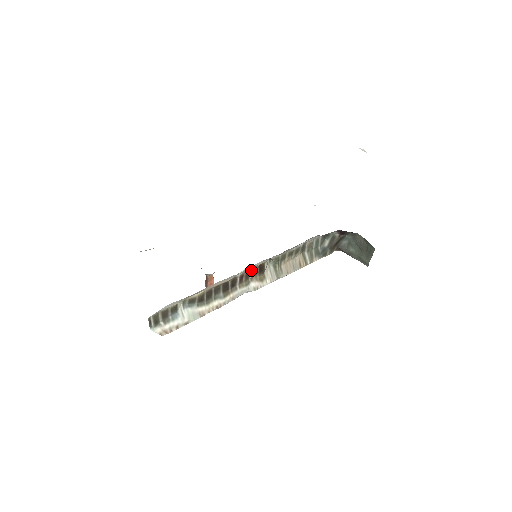
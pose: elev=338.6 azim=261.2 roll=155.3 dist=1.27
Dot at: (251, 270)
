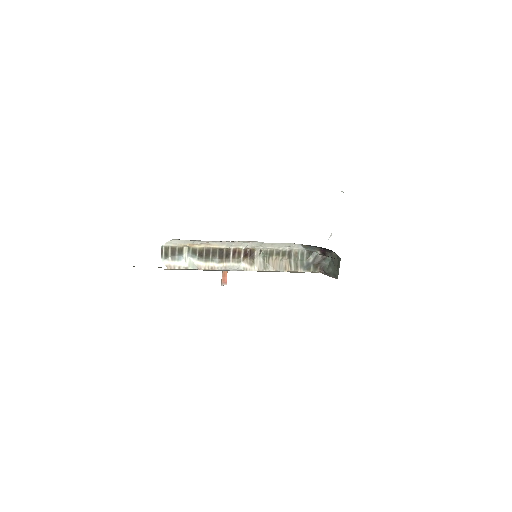
Dot at: (242, 249)
